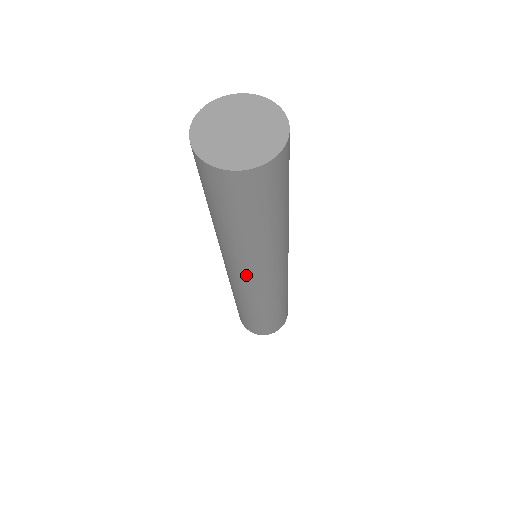
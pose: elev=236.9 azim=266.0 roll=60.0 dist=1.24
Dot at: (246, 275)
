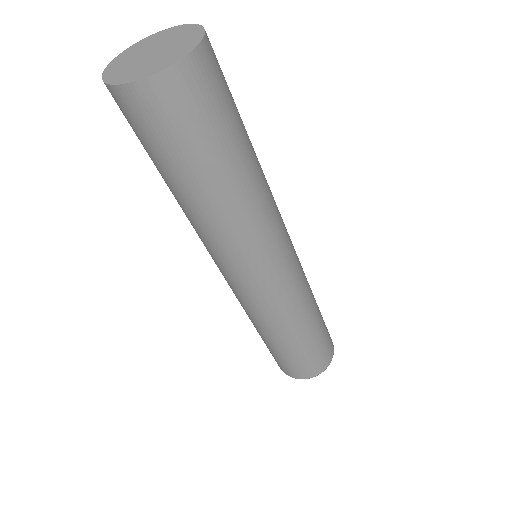
Dot at: (241, 268)
